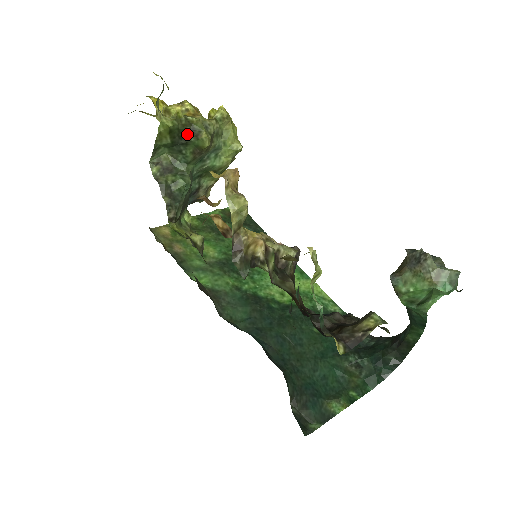
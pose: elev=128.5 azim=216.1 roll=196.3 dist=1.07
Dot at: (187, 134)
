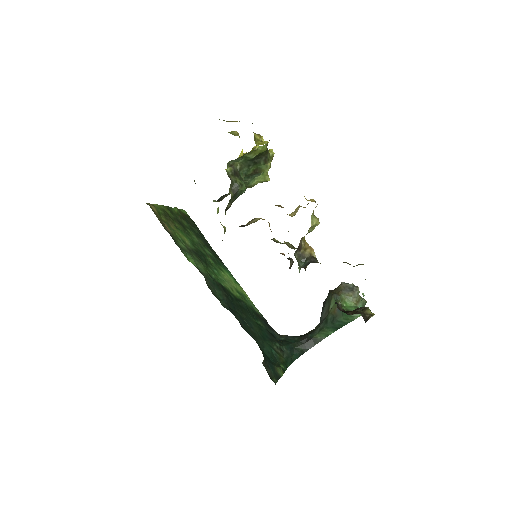
Dot at: (262, 158)
